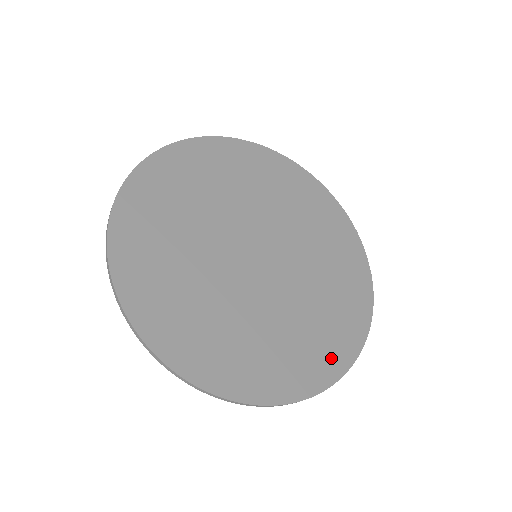
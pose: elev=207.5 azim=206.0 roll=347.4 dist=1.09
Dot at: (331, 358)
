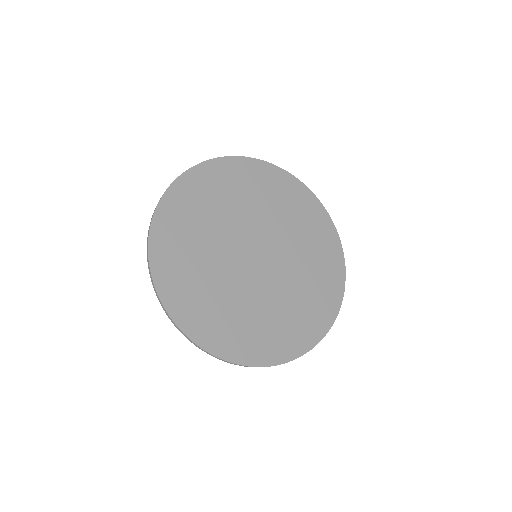
Dot at: (288, 345)
